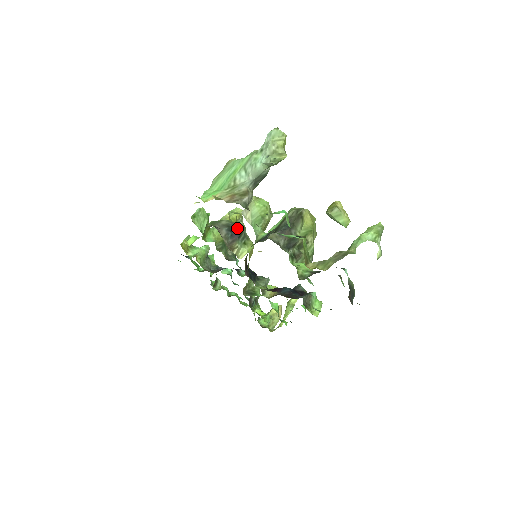
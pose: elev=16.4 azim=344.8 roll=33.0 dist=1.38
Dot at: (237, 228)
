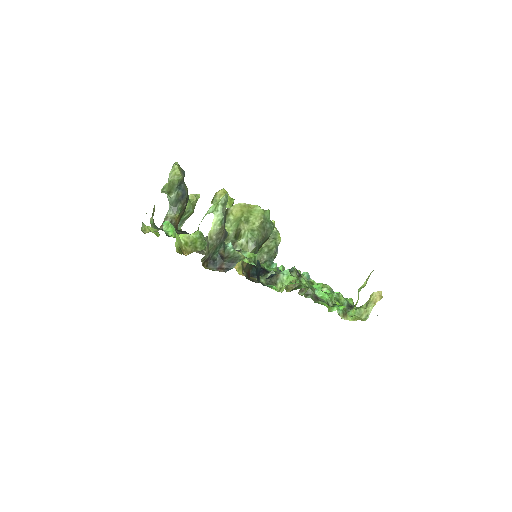
Dot at: occluded
